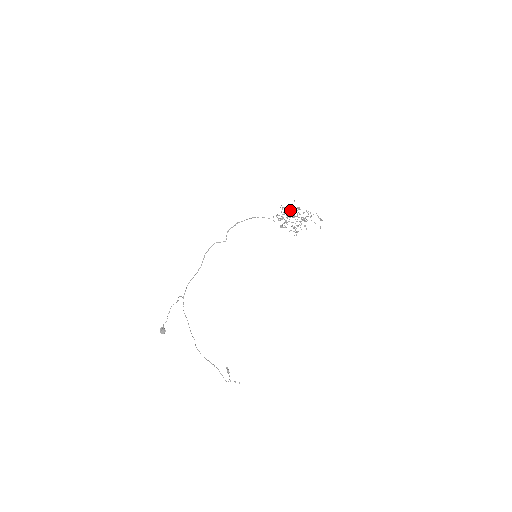
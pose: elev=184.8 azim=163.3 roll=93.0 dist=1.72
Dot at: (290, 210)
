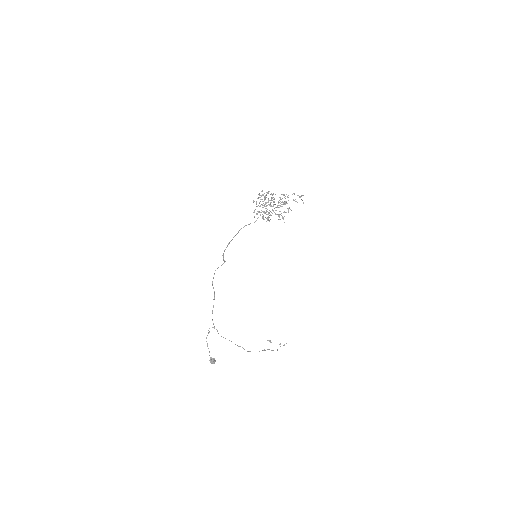
Dot at: (264, 200)
